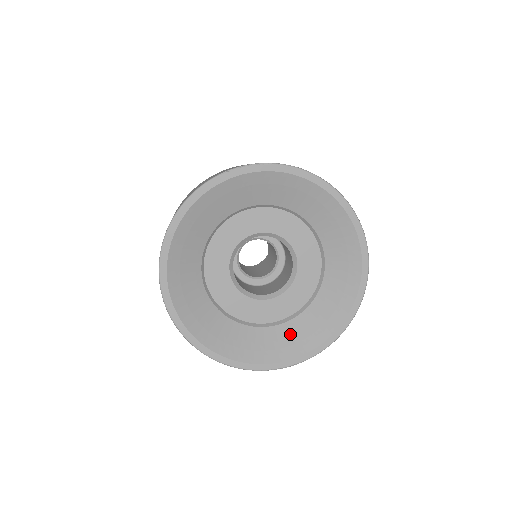
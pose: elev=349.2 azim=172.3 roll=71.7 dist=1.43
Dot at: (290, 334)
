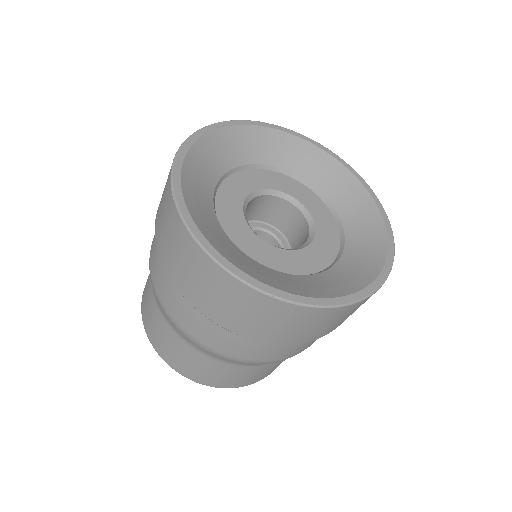
Dot at: (298, 281)
